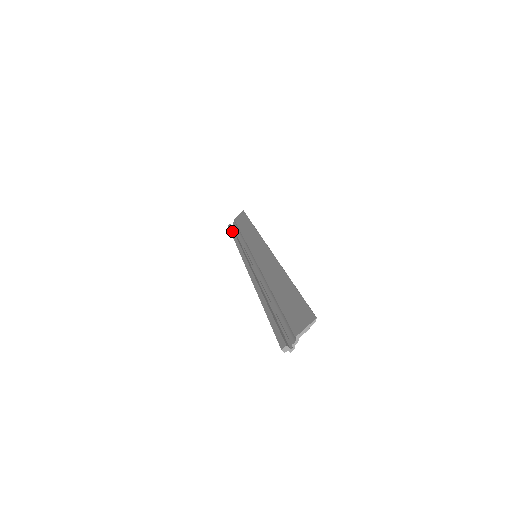
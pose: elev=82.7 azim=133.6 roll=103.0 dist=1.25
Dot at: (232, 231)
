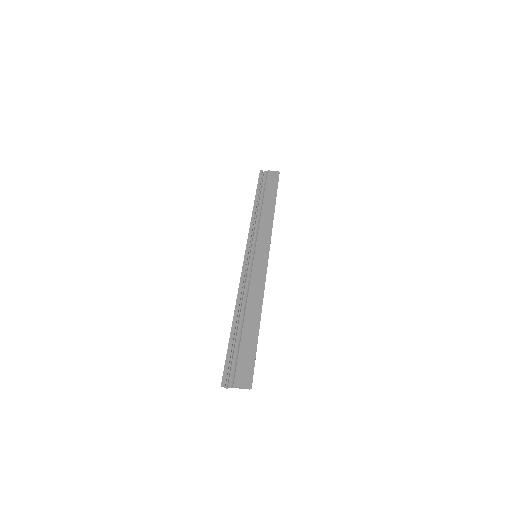
Dot at: (259, 187)
